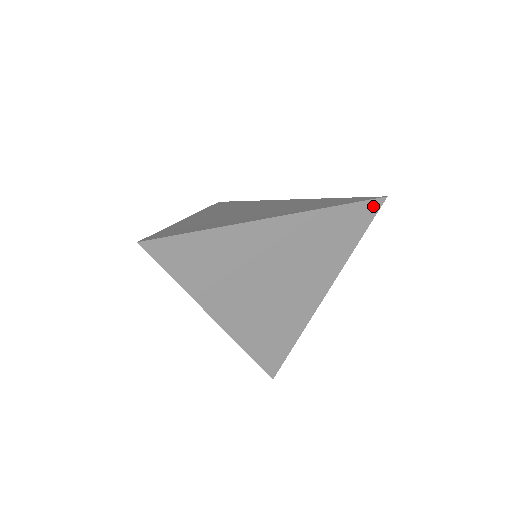
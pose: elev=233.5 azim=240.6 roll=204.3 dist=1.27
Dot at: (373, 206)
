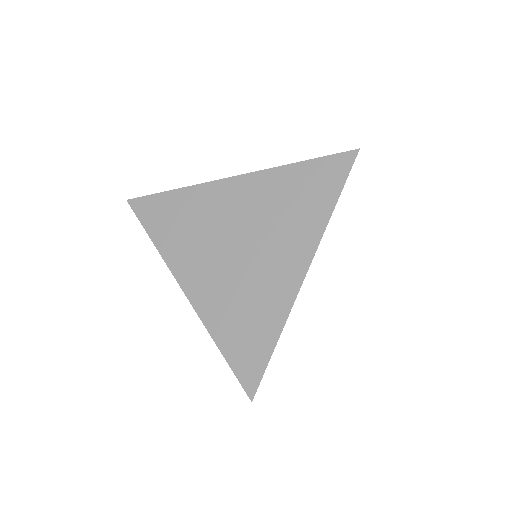
Dot at: (344, 160)
